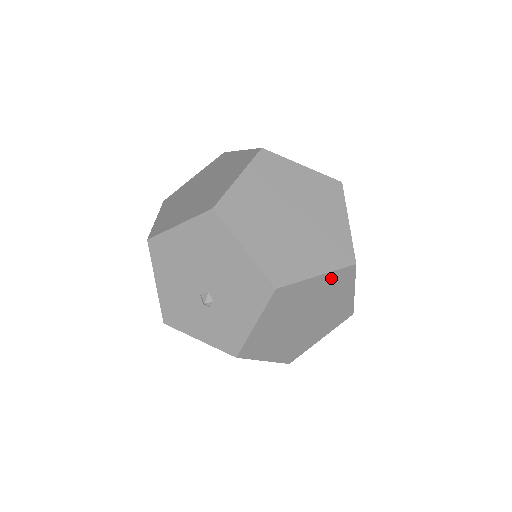
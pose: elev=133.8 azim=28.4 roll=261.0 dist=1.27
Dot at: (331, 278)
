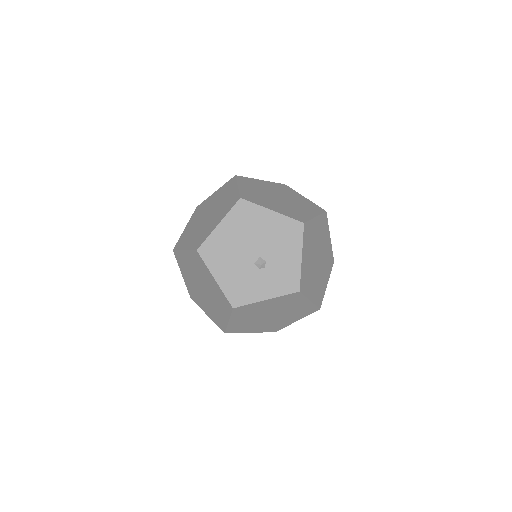
Dot at: (320, 221)
